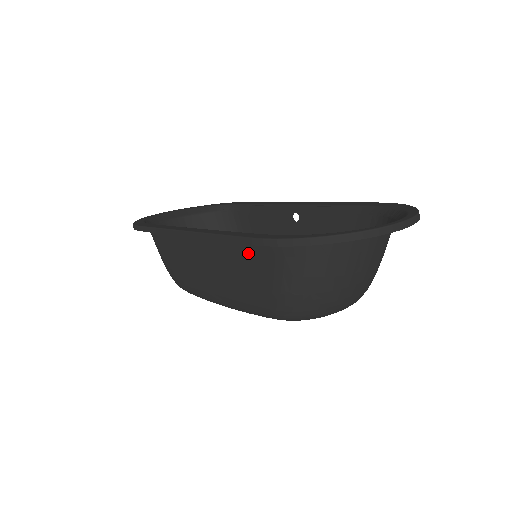
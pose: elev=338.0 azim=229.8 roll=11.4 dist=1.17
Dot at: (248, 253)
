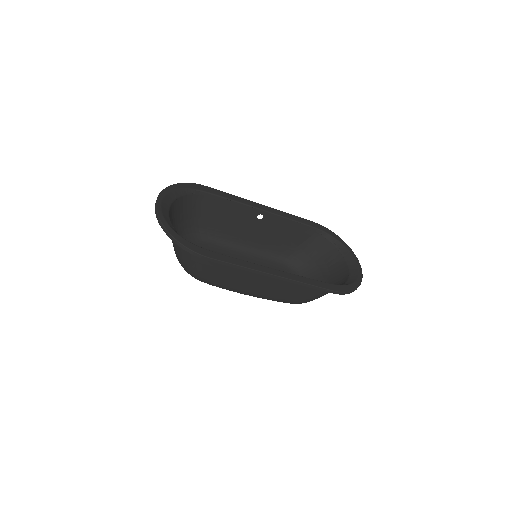
Dot at: occluded
